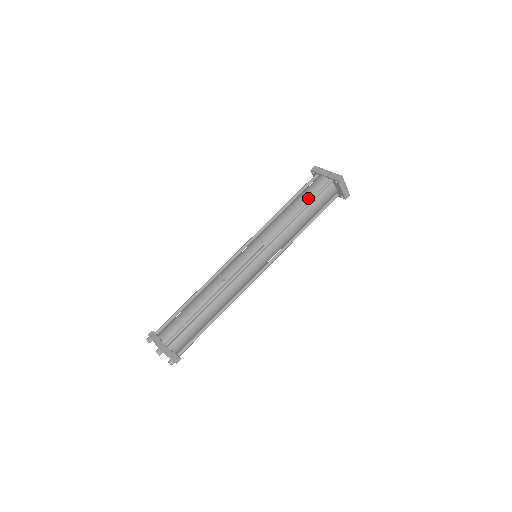
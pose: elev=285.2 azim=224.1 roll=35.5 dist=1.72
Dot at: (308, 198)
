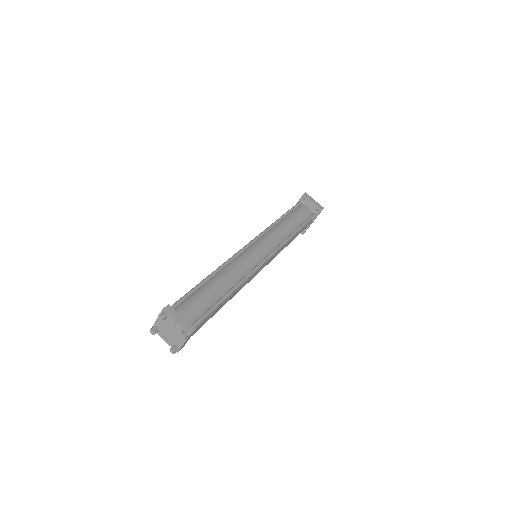
Dot at: occluded
